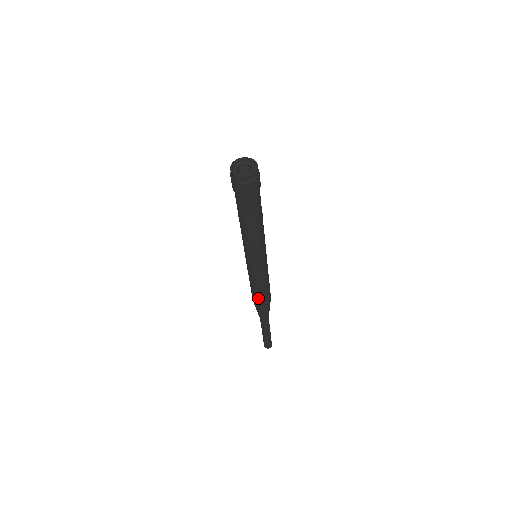
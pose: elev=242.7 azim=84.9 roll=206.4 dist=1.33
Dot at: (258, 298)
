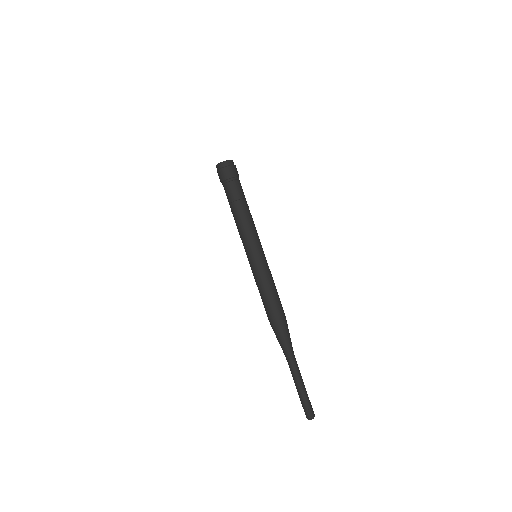
Dot at: (270, 309)
